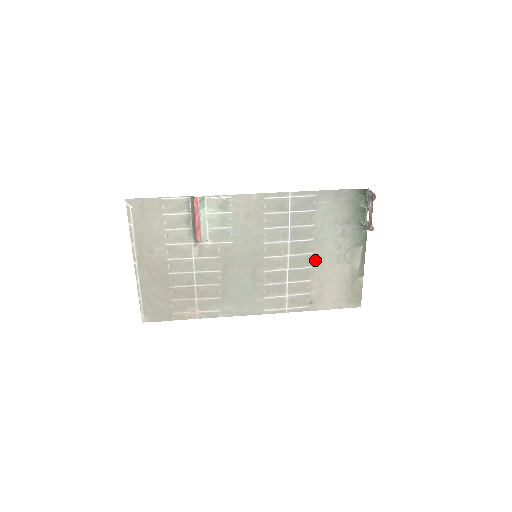
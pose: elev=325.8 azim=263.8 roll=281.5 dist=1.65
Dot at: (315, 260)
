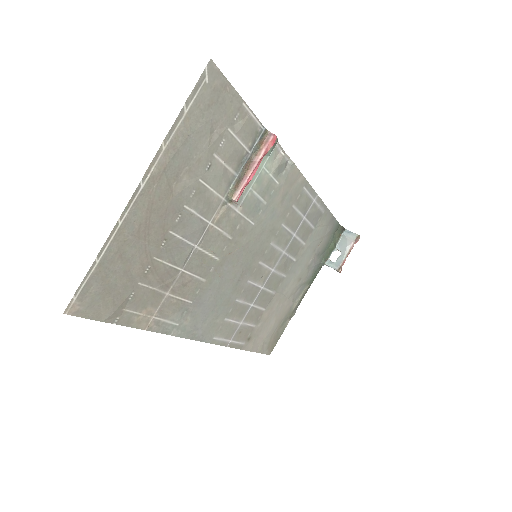
Dot at: (282, 286)
